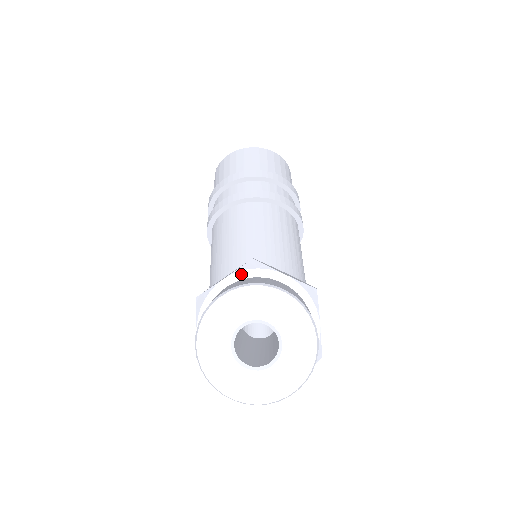
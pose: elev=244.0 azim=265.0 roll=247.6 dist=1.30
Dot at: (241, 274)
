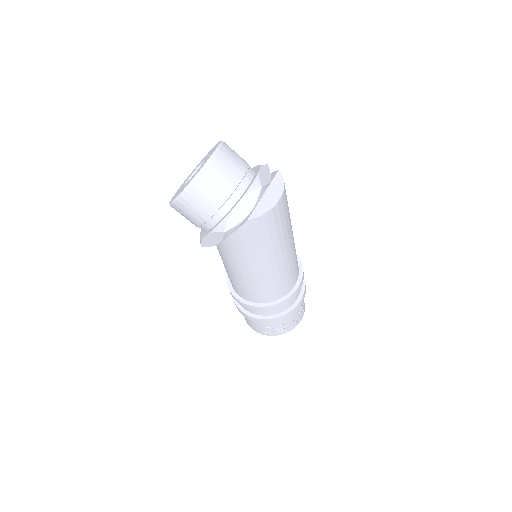
Dot at: occluded
